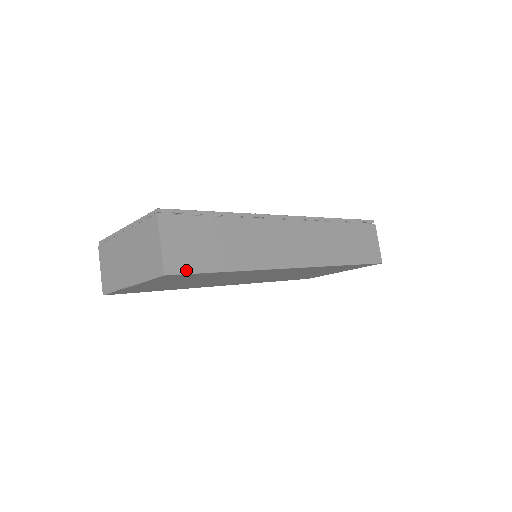
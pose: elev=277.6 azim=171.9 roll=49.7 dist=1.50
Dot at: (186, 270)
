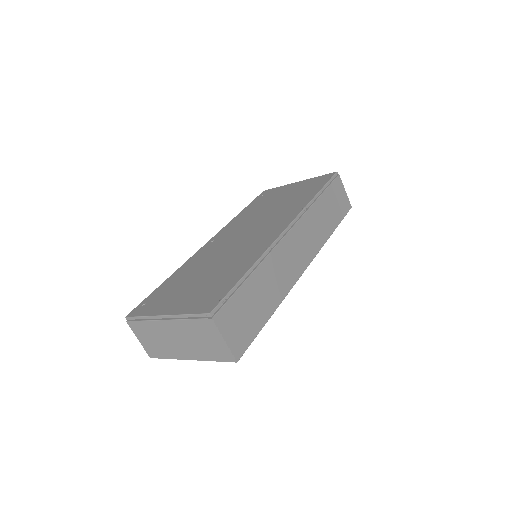
Dot at: (247, 344)
